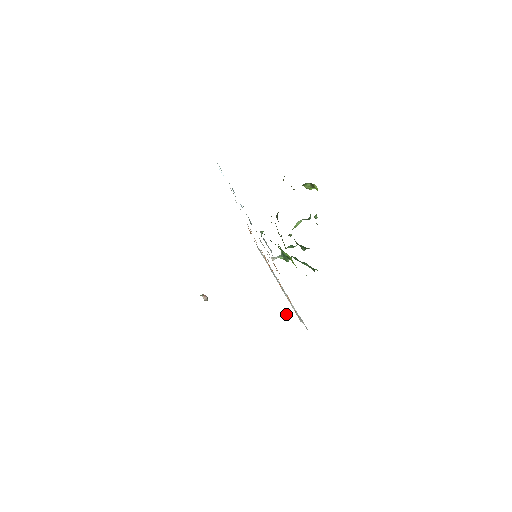
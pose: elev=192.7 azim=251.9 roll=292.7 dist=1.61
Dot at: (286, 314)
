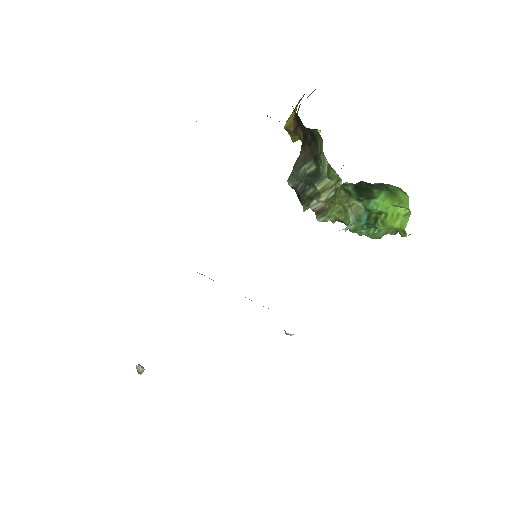
Dot at: occluded
